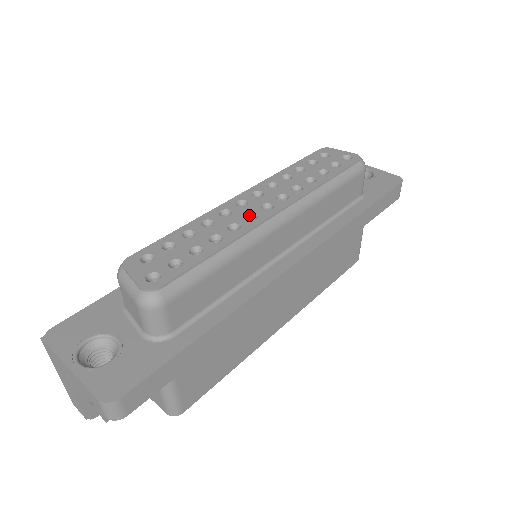
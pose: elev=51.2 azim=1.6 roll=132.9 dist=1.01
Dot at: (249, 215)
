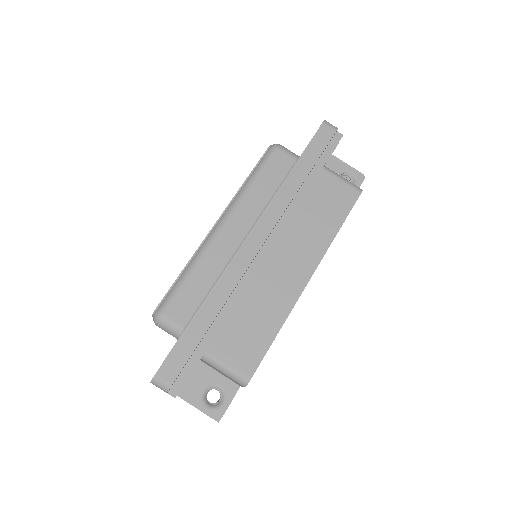
Dot at: occluded
